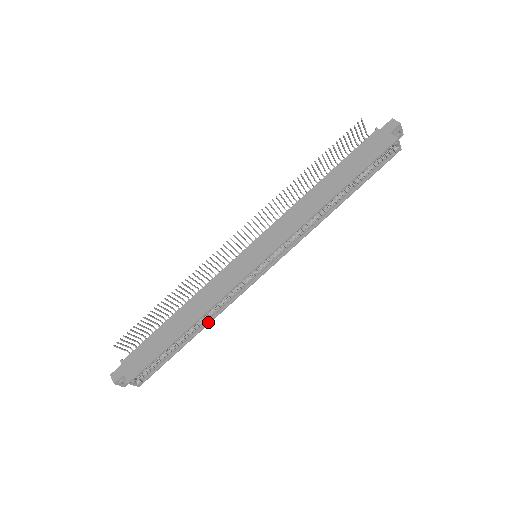
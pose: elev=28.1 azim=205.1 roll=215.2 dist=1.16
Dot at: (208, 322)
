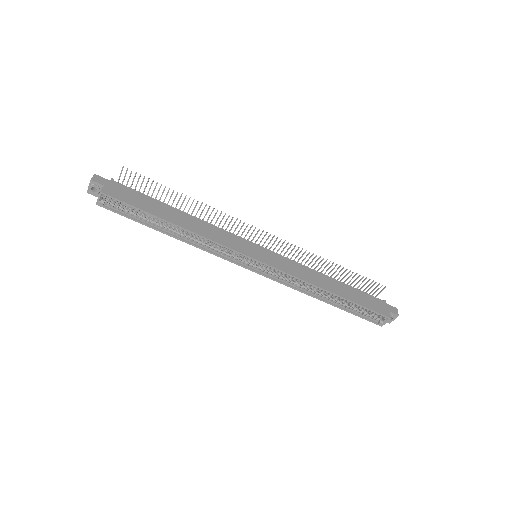
Dot at: (185, 240)
